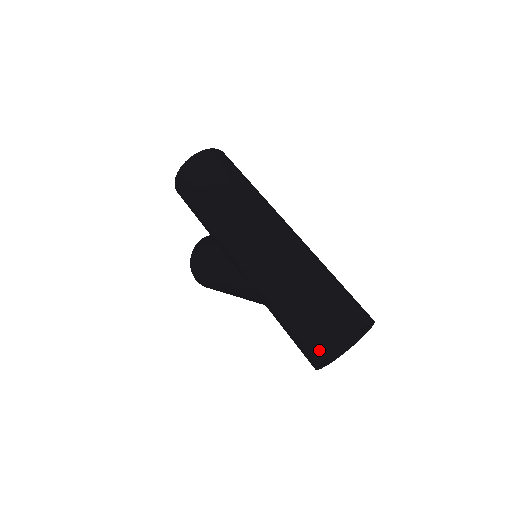
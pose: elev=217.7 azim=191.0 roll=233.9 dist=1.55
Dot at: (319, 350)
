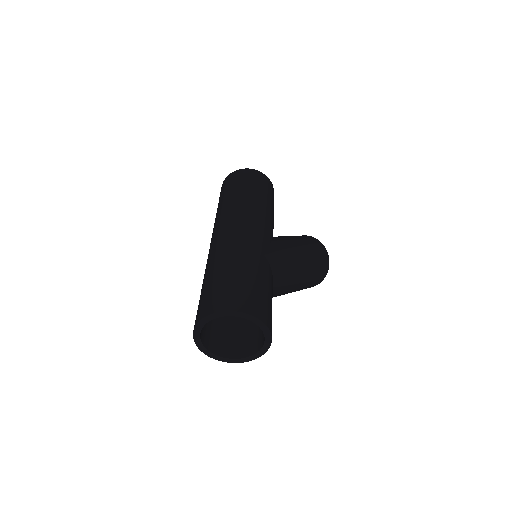
Dot at: occluded
